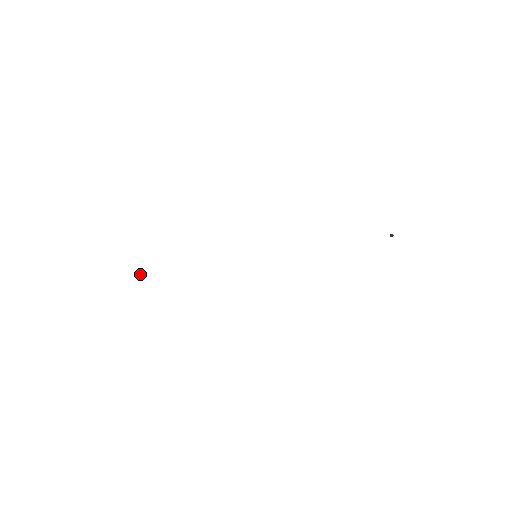
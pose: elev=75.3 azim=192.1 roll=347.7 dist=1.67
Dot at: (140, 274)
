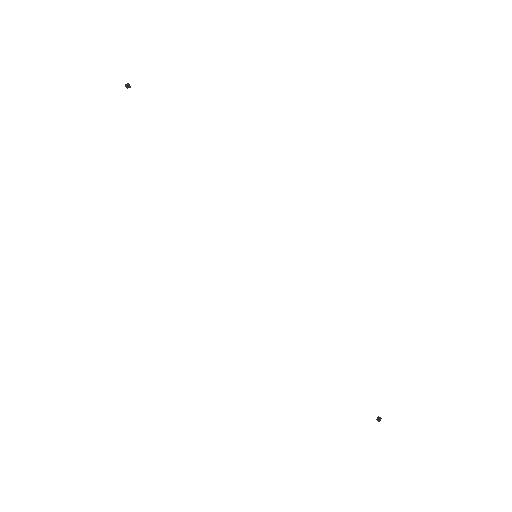
Dot at: (128, 87)
